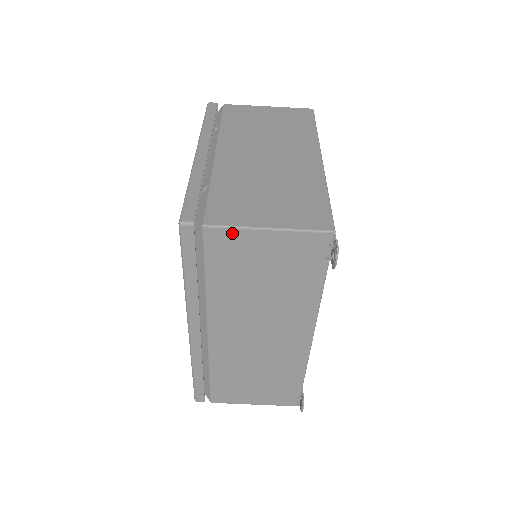
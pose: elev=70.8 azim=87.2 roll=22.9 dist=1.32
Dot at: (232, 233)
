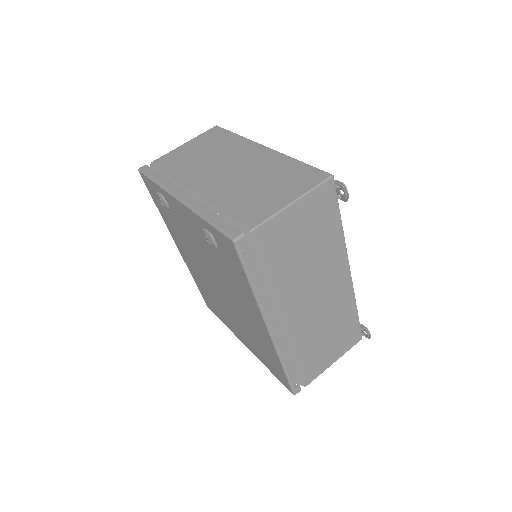
Dot at: (271, 223)
